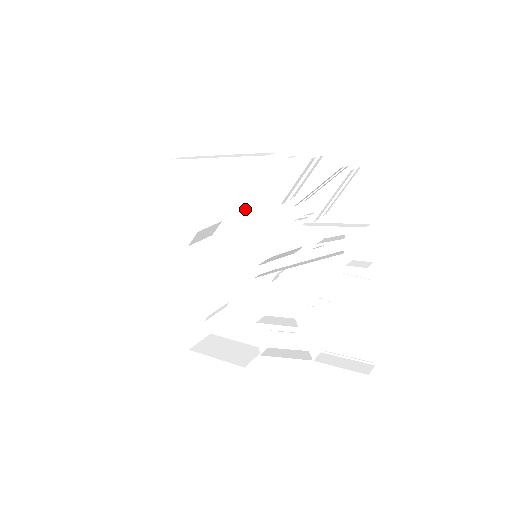
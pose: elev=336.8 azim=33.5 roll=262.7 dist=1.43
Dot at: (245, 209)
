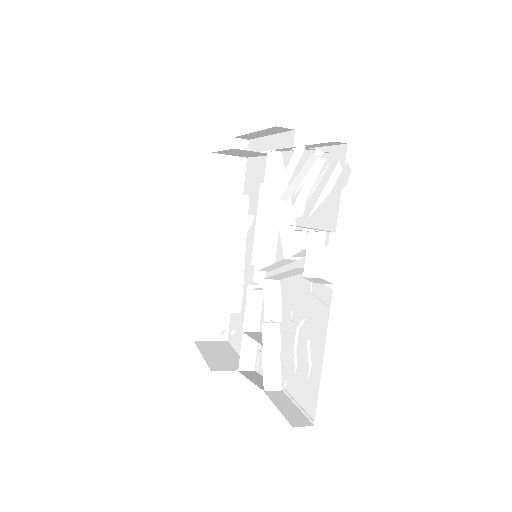
Dot at: occluded
